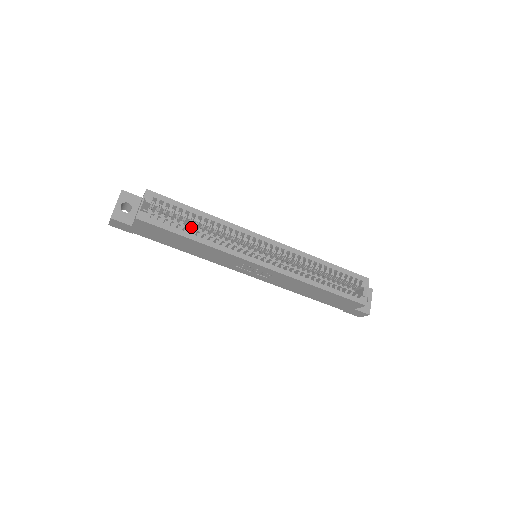
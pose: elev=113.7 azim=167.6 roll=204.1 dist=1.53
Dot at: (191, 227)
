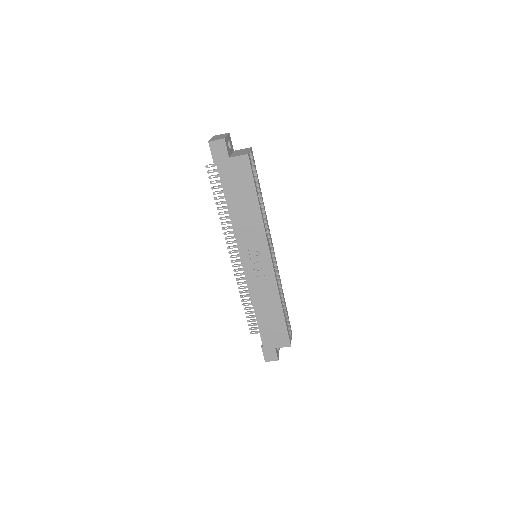
Dot at: occluded
